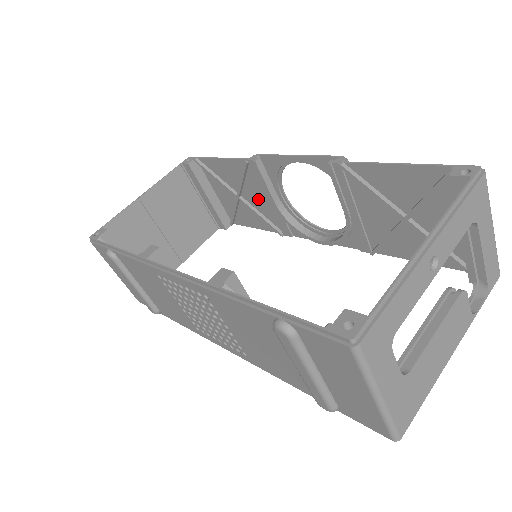
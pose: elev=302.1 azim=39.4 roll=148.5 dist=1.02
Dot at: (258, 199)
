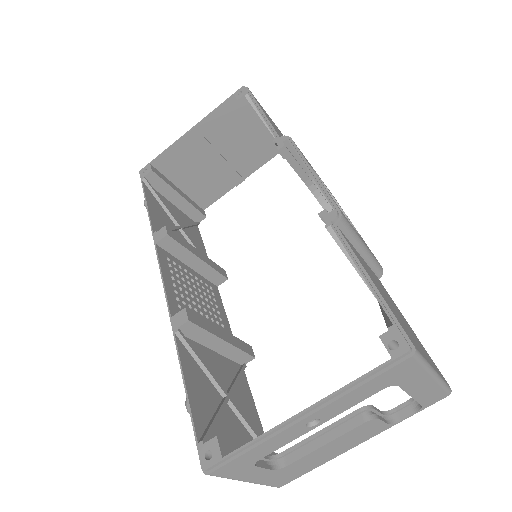
Dot at: occluded
